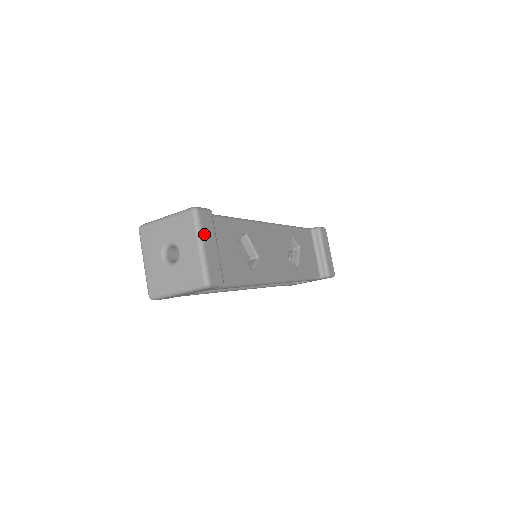
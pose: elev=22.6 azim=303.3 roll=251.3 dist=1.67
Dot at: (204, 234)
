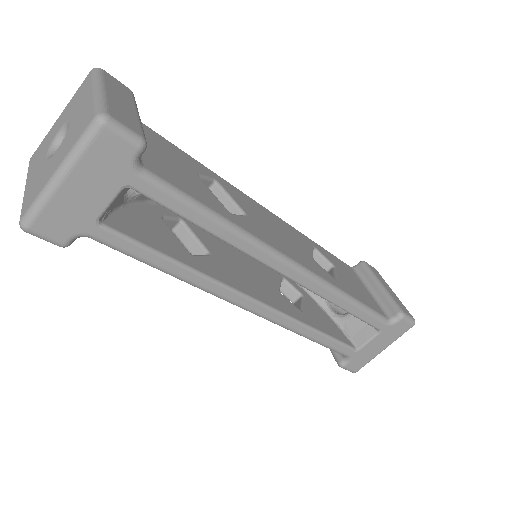
Dot at: (108, 85)
